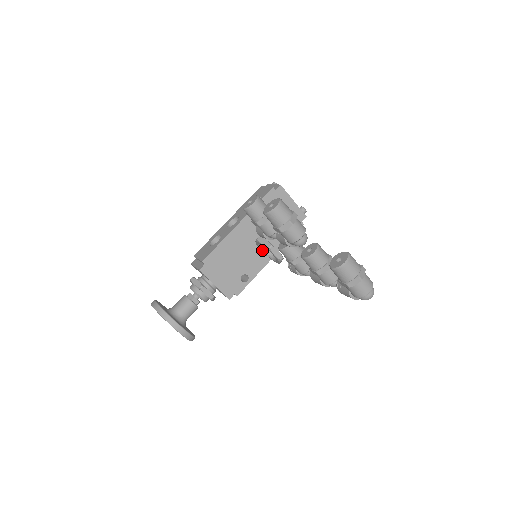
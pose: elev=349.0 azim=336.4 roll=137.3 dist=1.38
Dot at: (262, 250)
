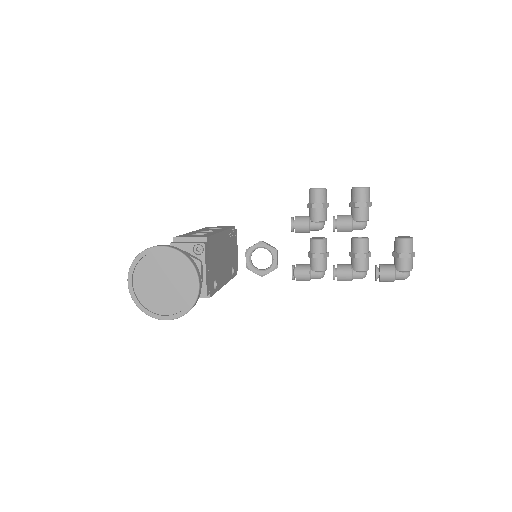
Dot at: (249, 259)
